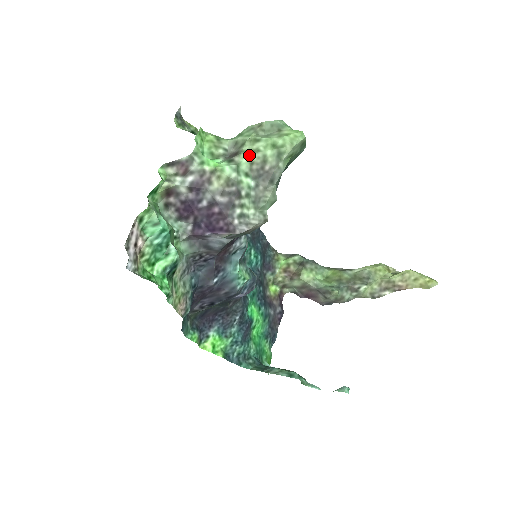
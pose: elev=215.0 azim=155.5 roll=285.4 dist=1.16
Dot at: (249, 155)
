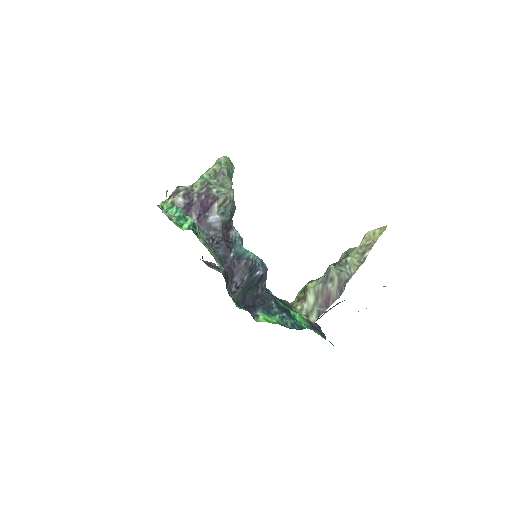
Dot at: (206, 173)
